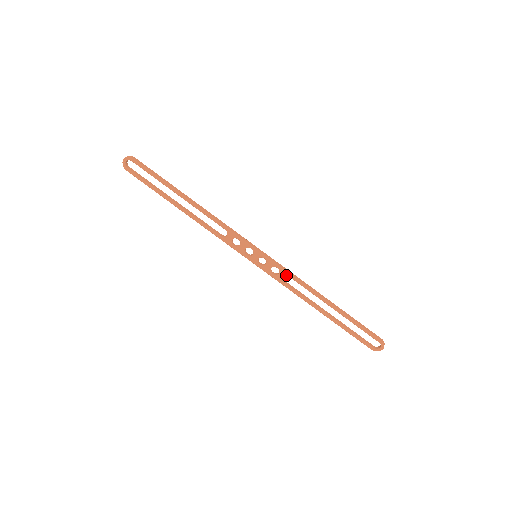
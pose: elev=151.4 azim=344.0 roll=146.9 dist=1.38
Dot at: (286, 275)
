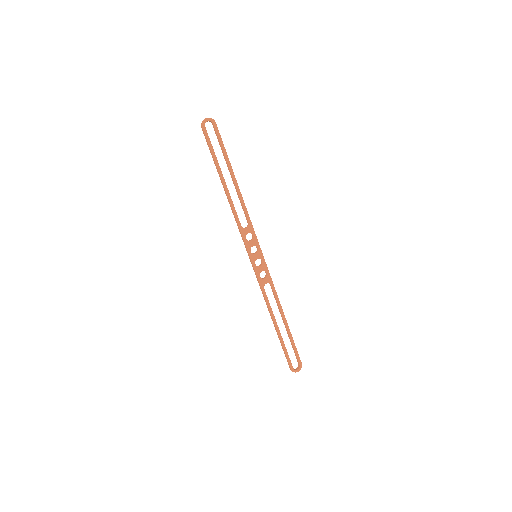
Dot at: (269, 282)
